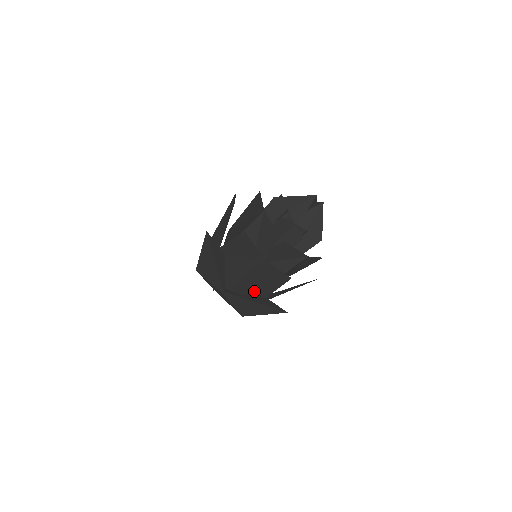
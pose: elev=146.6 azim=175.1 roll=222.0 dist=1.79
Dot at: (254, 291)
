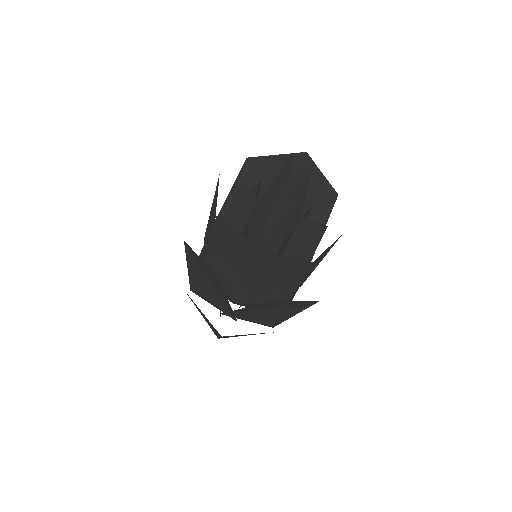
Dot at: (217, 299)
